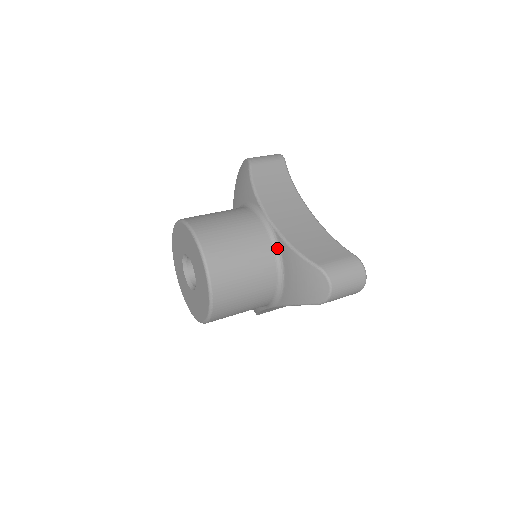
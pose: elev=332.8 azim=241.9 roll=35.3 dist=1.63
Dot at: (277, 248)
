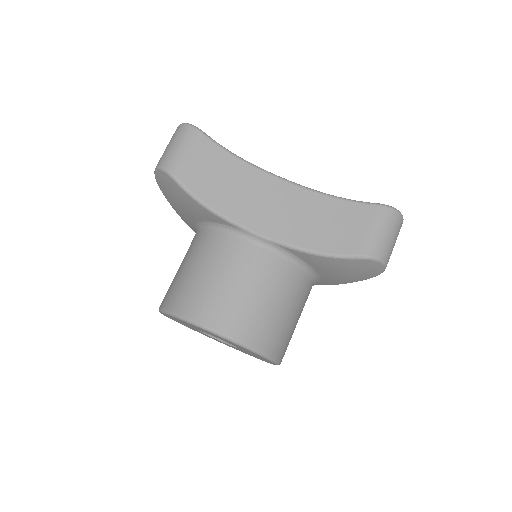
Dot at: (293, 258)
